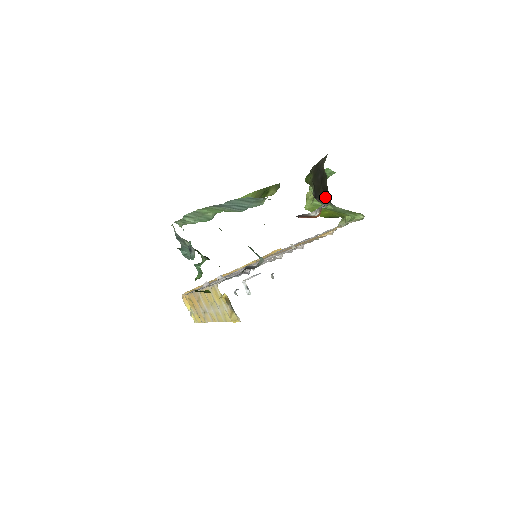
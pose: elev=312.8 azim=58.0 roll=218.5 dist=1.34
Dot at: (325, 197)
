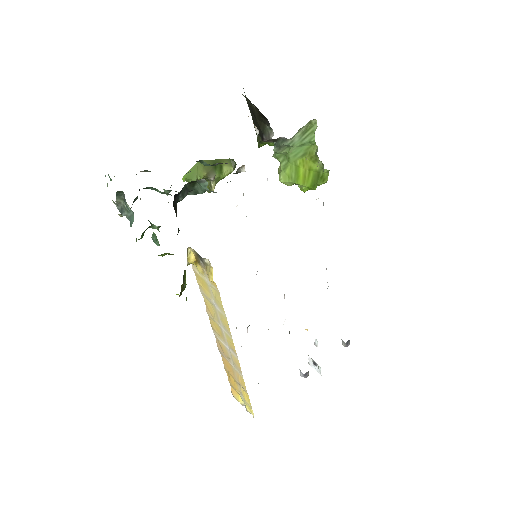
Dot at: (264, 124)
